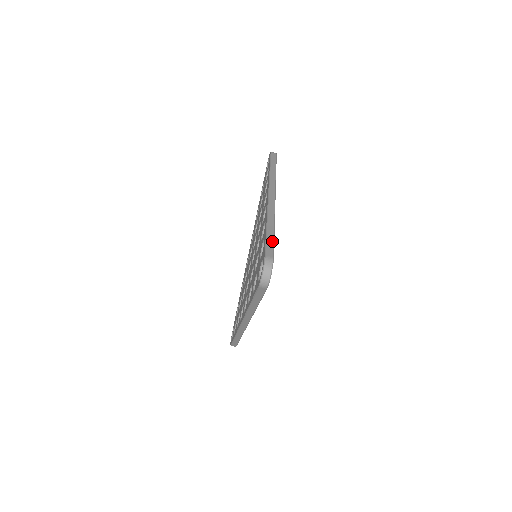
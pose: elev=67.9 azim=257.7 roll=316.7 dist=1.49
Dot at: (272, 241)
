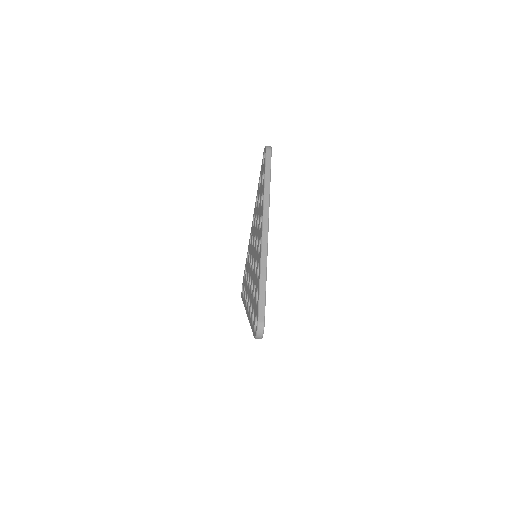
Dot at: (264, 299)
